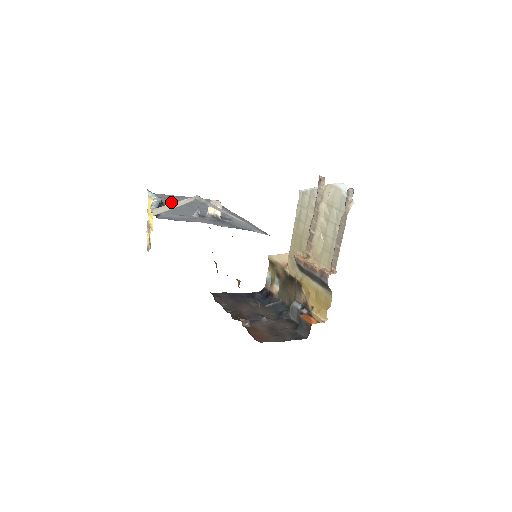
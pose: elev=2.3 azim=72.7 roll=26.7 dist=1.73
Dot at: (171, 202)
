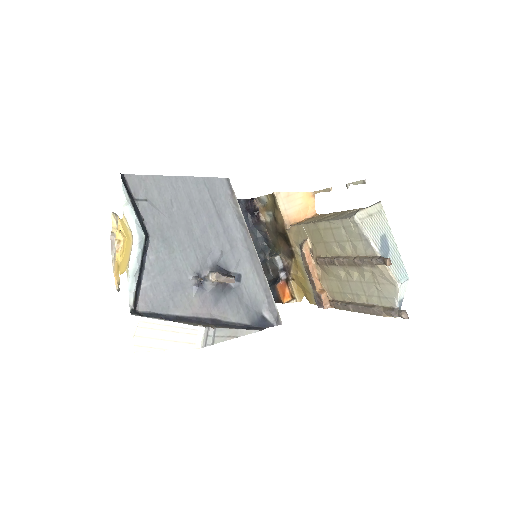
Dot at: (160, 219)
